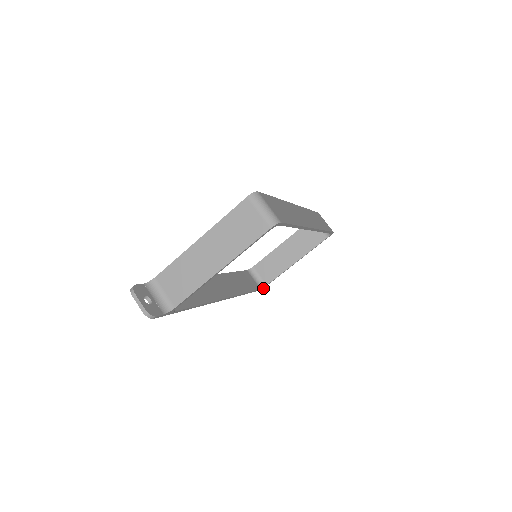
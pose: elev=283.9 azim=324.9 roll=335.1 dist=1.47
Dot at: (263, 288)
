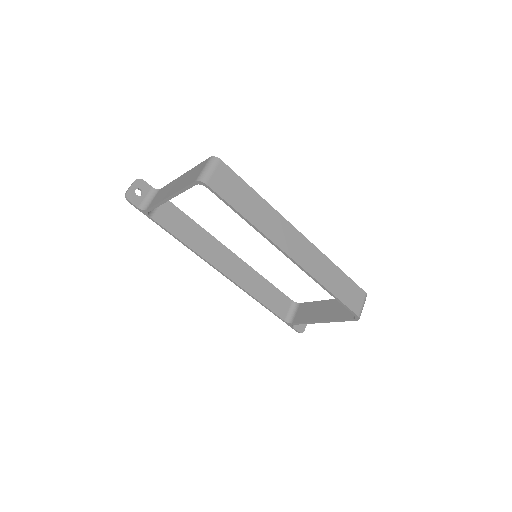
Dot at: (290, 325)
